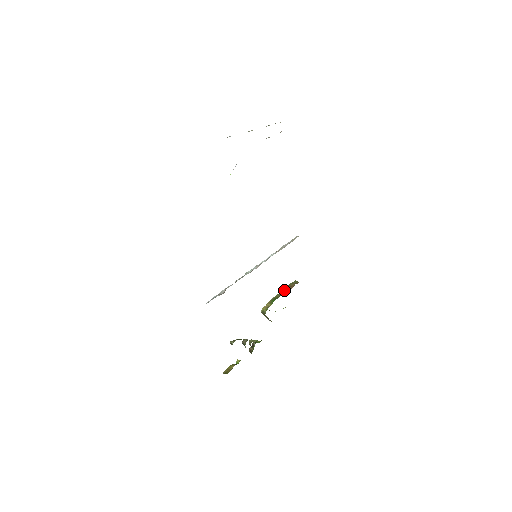
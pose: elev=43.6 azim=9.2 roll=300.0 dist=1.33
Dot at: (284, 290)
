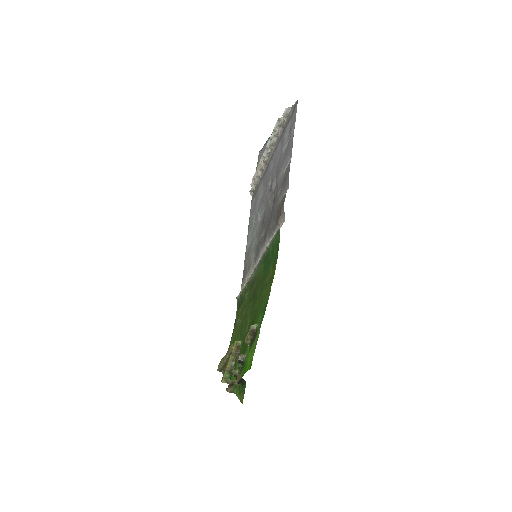
Dot at: occluded
